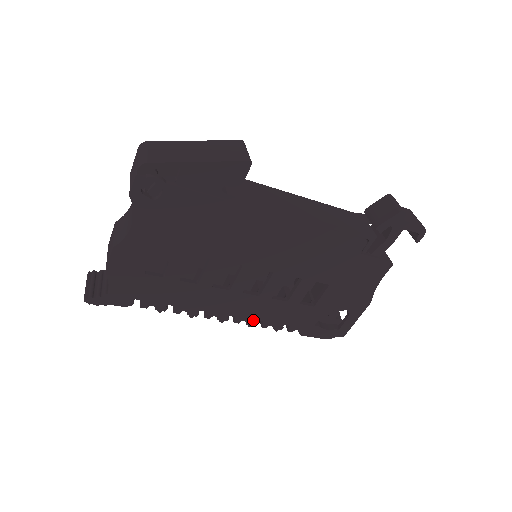
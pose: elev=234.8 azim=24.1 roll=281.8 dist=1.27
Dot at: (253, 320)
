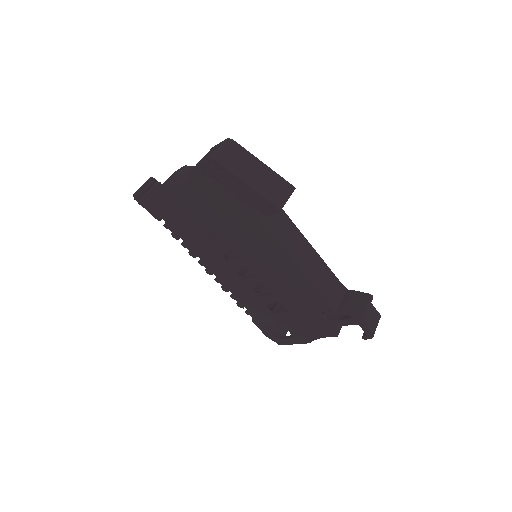
Dot at: (227, 288)
